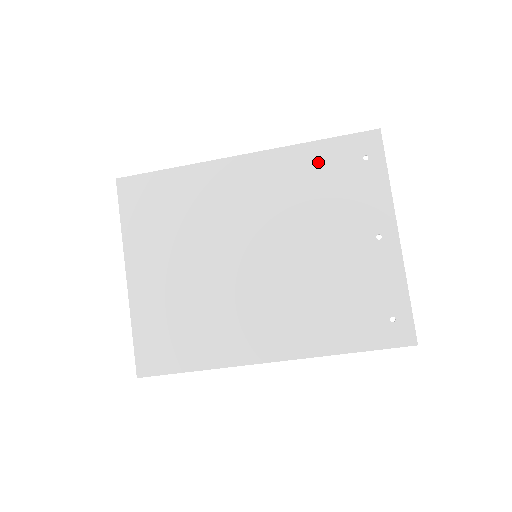
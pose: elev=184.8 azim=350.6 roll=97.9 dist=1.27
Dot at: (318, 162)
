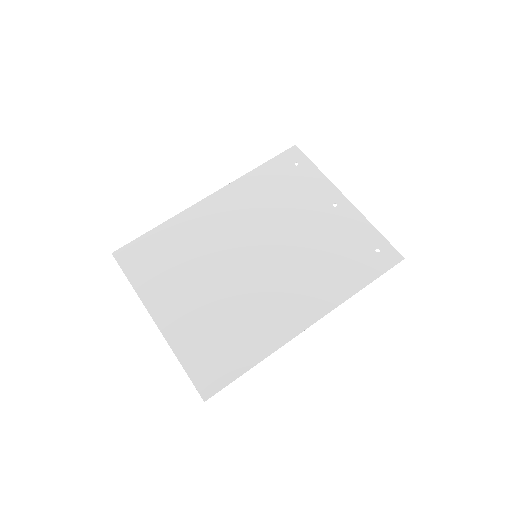
Dot at: (266, 179)
